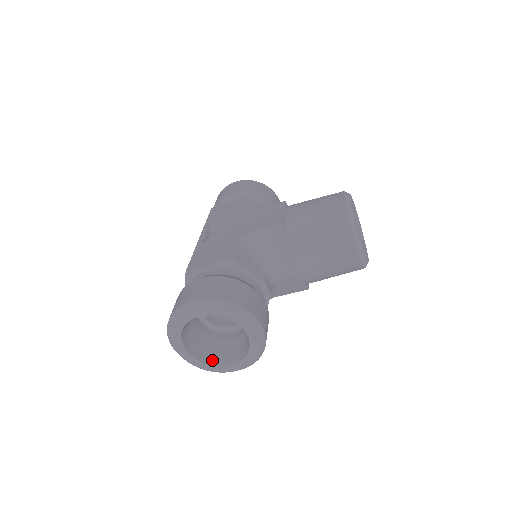
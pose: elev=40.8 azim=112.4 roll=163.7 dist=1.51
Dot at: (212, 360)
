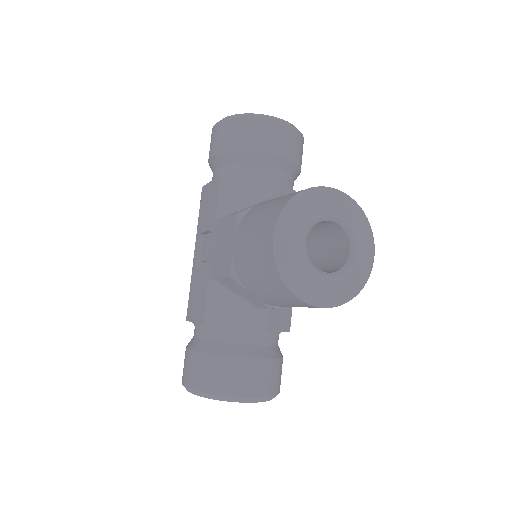
Dot at: occluded
